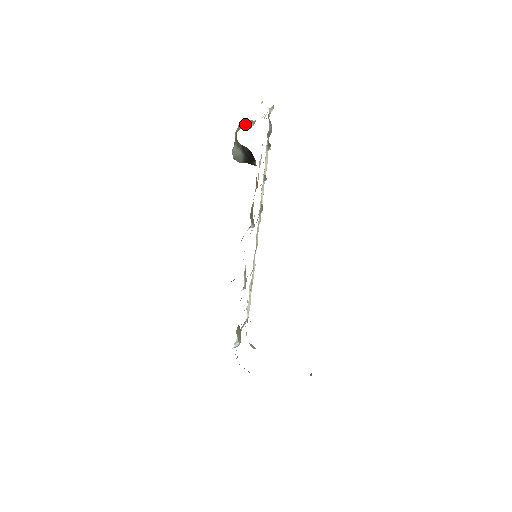
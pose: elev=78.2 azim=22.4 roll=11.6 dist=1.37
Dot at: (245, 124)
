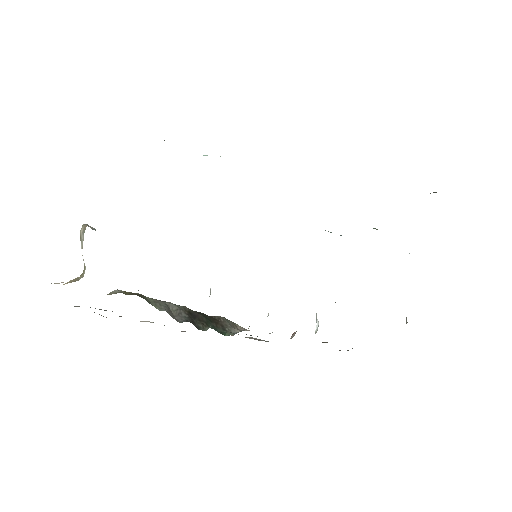
Dot at: occluded
